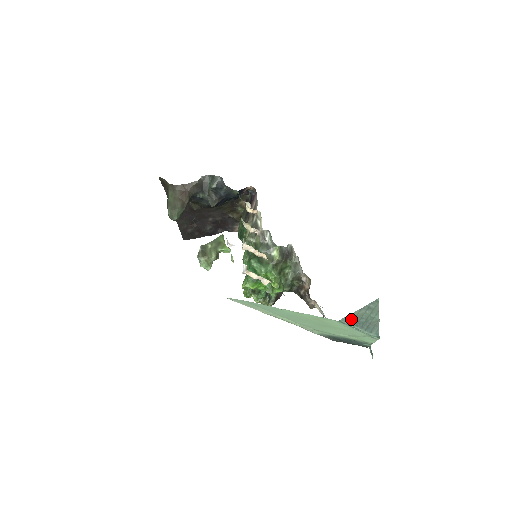
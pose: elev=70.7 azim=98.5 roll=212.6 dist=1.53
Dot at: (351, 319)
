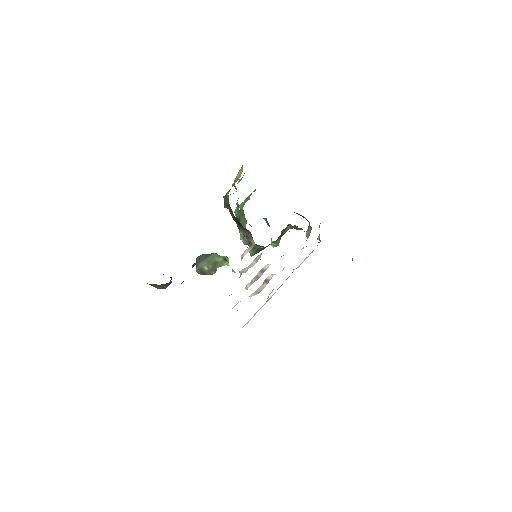
Dot at: occluded
